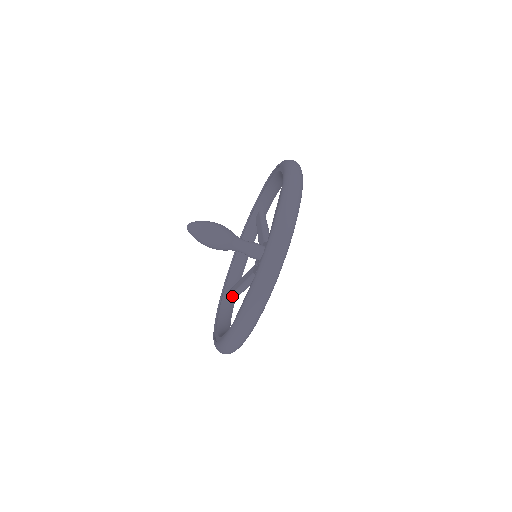
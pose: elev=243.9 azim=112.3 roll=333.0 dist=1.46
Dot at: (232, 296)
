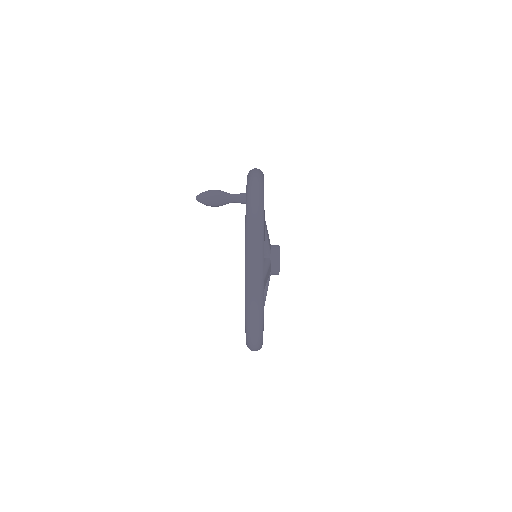
Dot at: occluded
